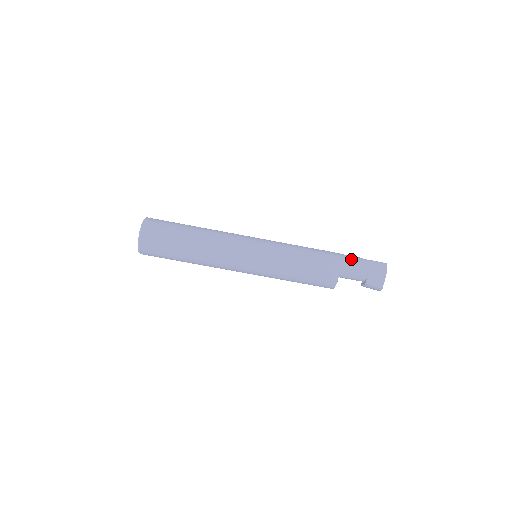
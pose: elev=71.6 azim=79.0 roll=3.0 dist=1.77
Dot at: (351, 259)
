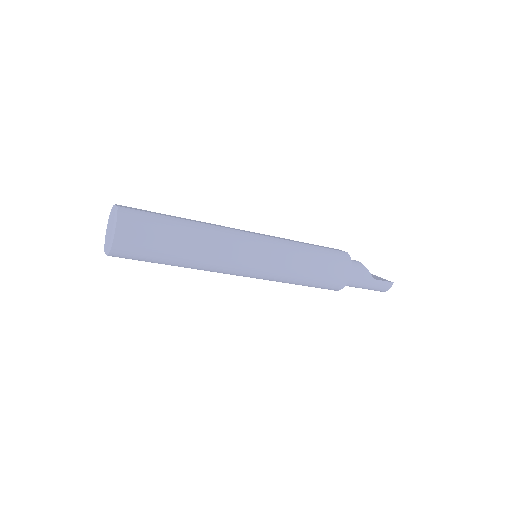
Dot at: (358, 282)
